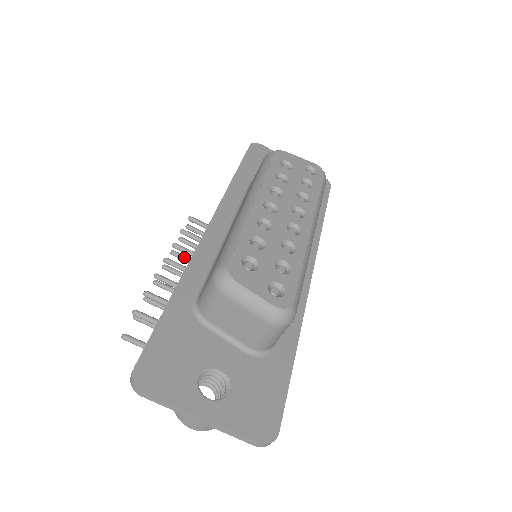
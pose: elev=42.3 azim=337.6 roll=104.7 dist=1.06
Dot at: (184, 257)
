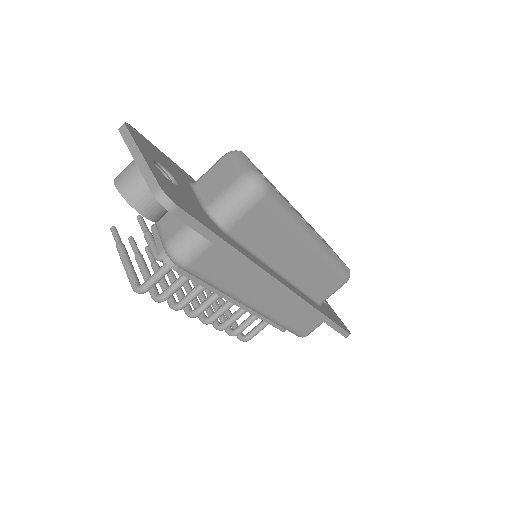
Dot at: occluded
